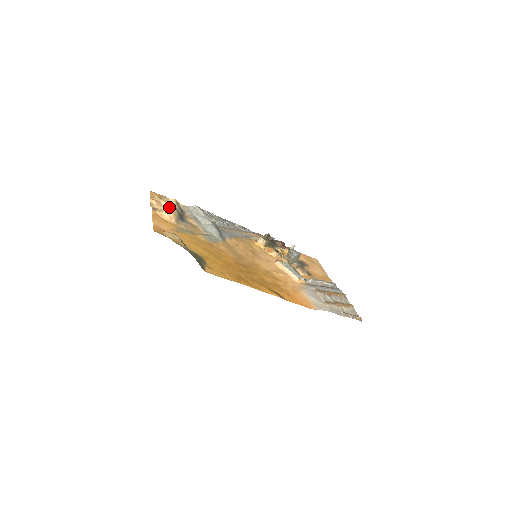
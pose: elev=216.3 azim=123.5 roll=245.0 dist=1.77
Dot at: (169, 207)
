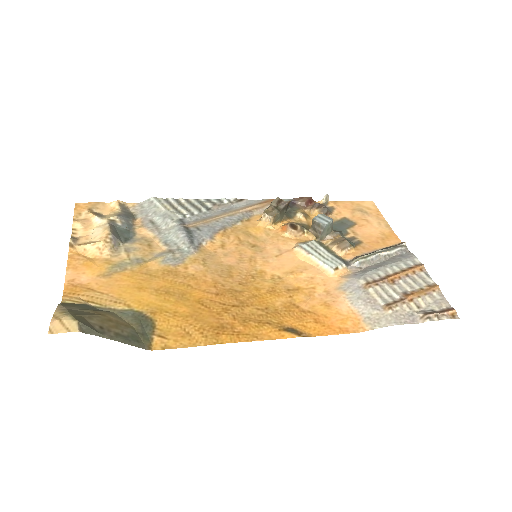
Dot at: (100, 227)
